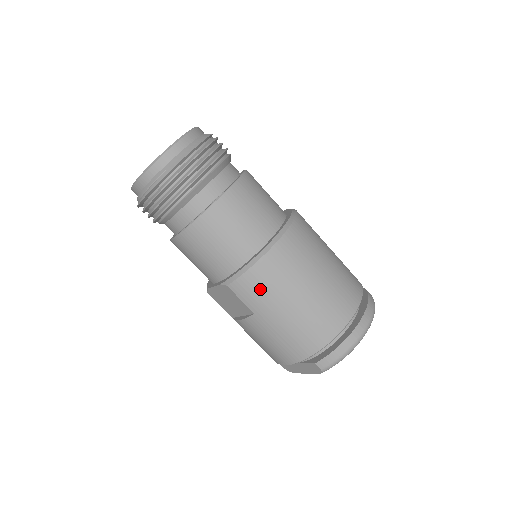
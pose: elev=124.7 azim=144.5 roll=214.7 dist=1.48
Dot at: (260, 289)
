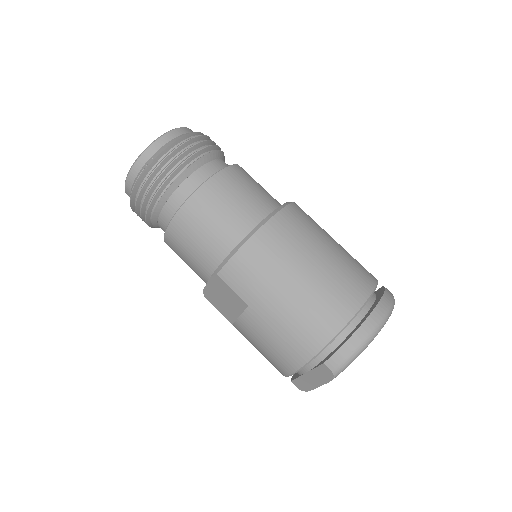
Dot at: (251, 273)
